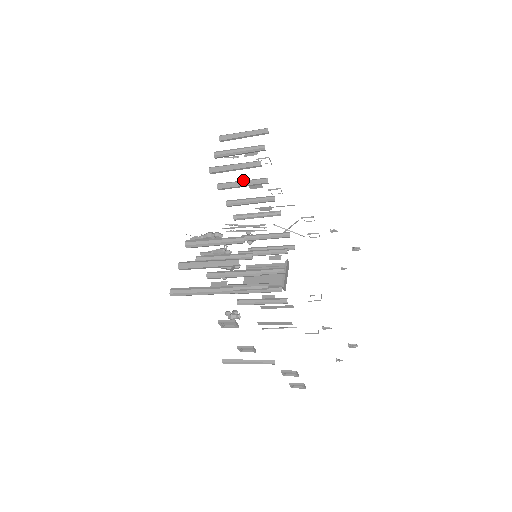
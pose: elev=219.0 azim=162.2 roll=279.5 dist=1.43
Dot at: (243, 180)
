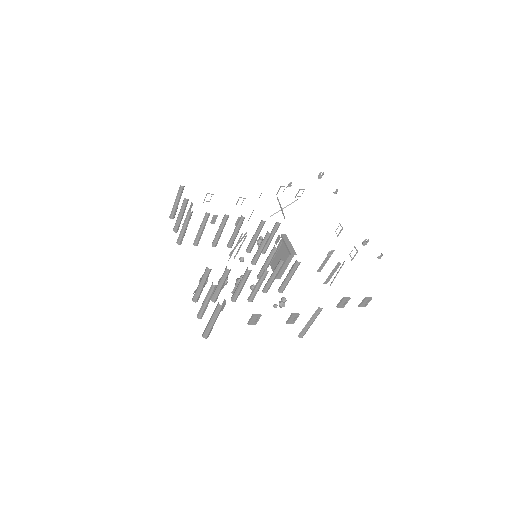
Dot at: (200, 227)
